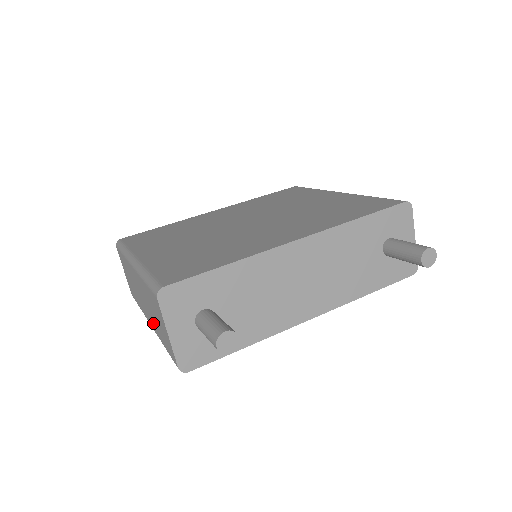
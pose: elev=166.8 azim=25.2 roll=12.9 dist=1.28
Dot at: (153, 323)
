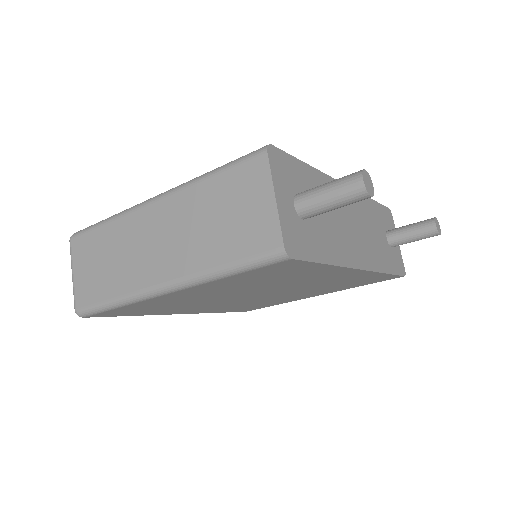
Dot at: (191, 256)
